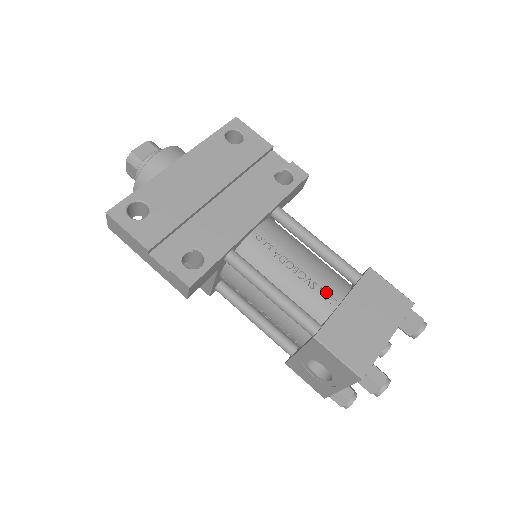
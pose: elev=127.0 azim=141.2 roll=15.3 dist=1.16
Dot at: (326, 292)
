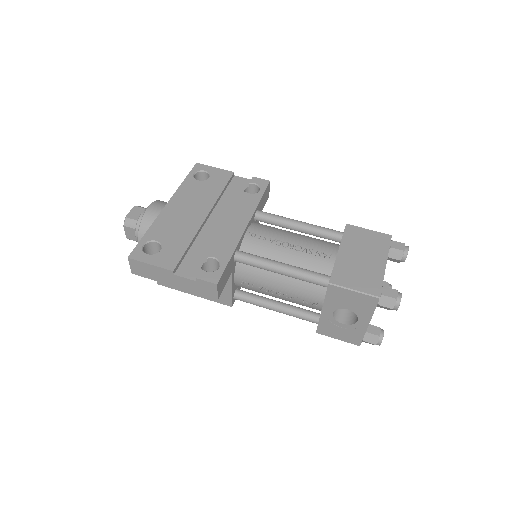
Dot at: (322, 252)
